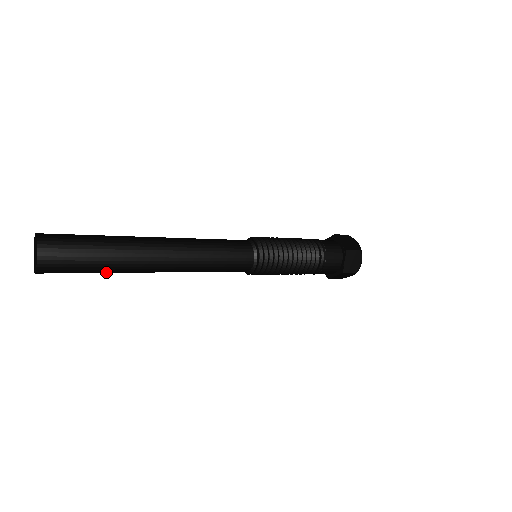
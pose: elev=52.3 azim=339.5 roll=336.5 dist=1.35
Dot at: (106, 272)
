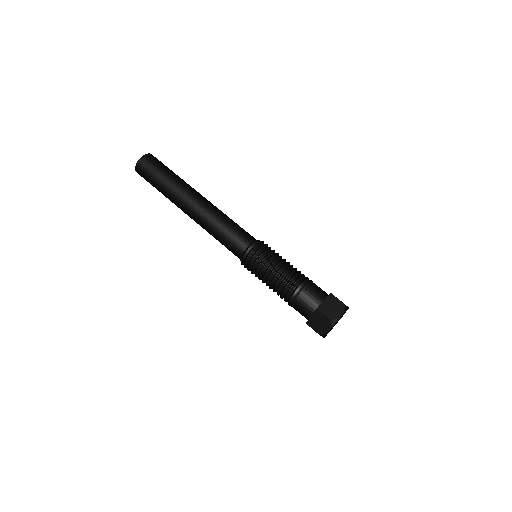
Dot at: (164, 189)
